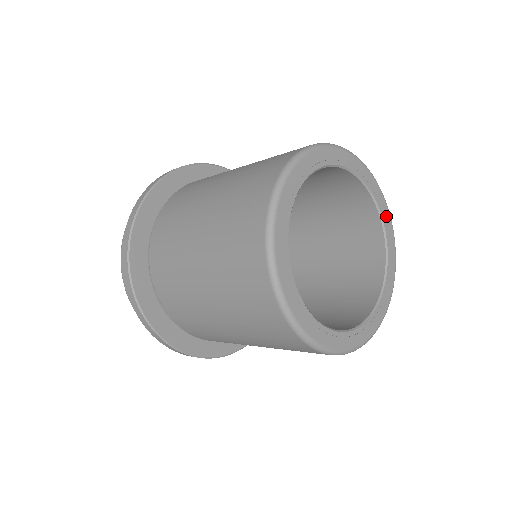
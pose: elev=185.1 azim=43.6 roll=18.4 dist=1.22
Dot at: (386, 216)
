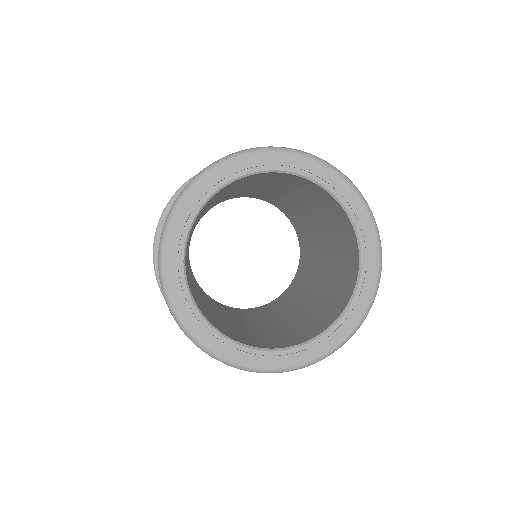
Dot at: (363, 221)
